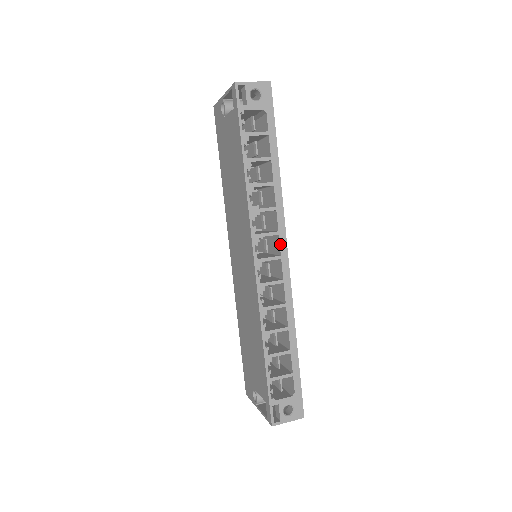
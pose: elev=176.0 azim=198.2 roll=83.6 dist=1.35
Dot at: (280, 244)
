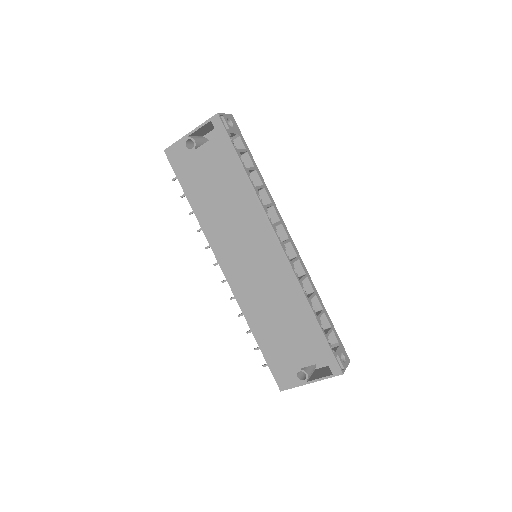
Dot at: (285, 230)
